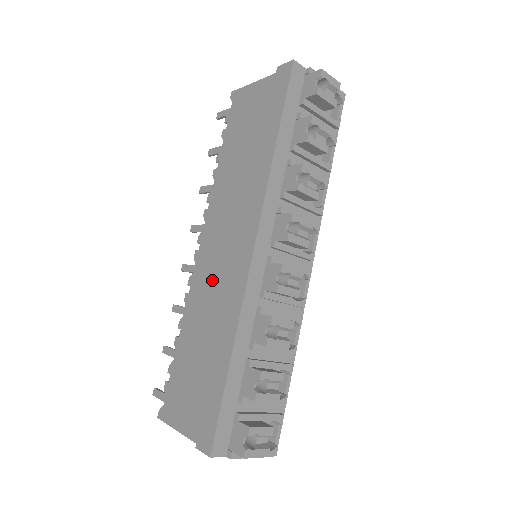
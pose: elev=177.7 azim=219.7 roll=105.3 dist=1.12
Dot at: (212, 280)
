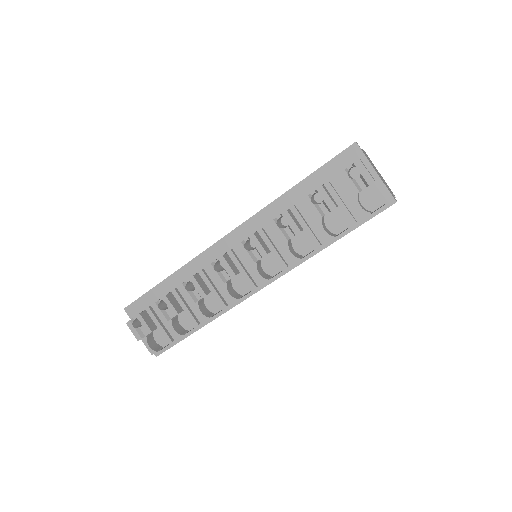
Dot at: occluded
